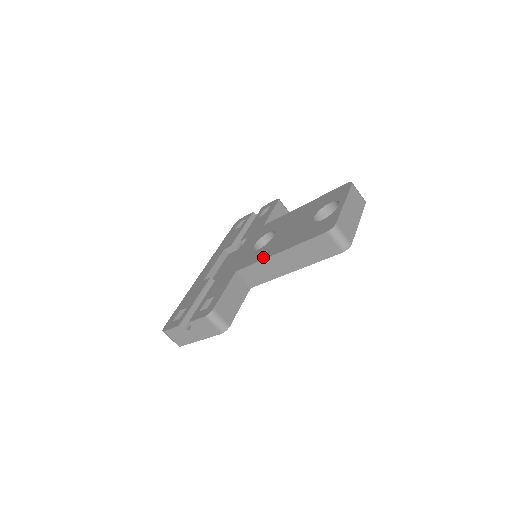
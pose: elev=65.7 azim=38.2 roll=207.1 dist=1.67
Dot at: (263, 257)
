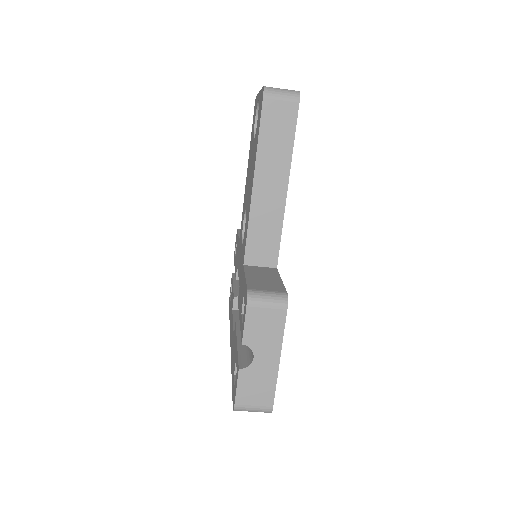
Dot at: (248, 212)
